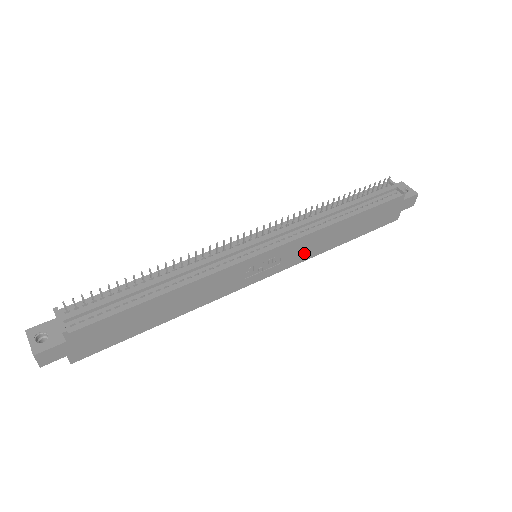
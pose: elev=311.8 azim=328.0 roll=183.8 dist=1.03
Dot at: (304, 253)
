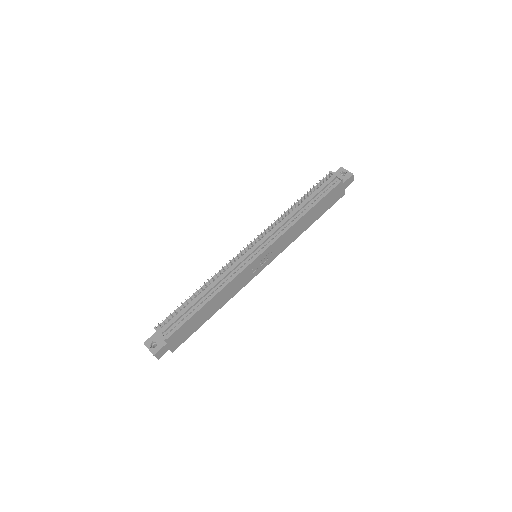
Dot at: (286, 243)
